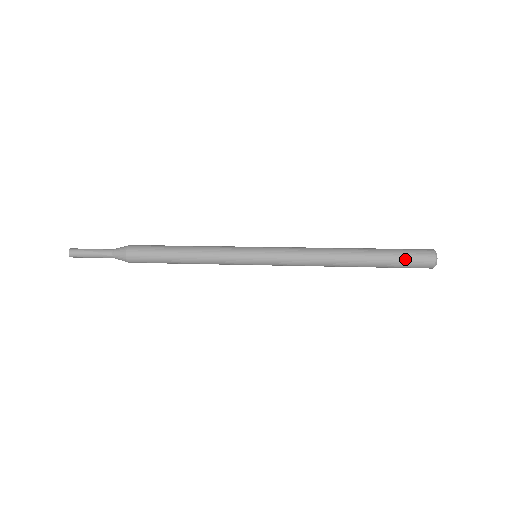
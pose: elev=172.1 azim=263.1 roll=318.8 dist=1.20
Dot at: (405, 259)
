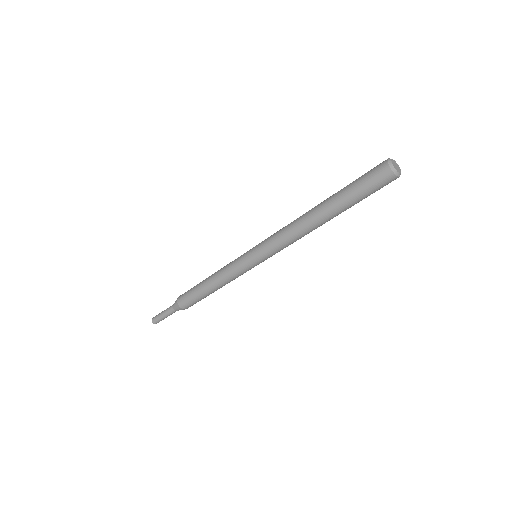
Dot at: (360, 180)
